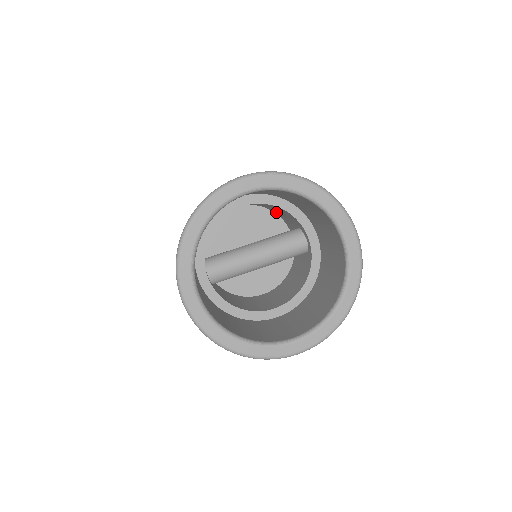
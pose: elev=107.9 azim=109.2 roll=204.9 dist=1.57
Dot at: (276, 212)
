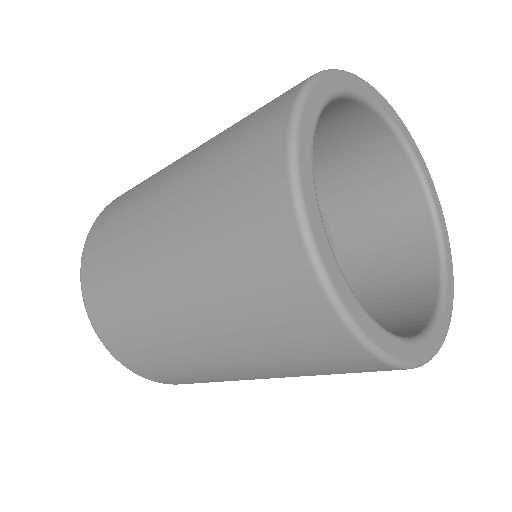
Dot at: occluded
